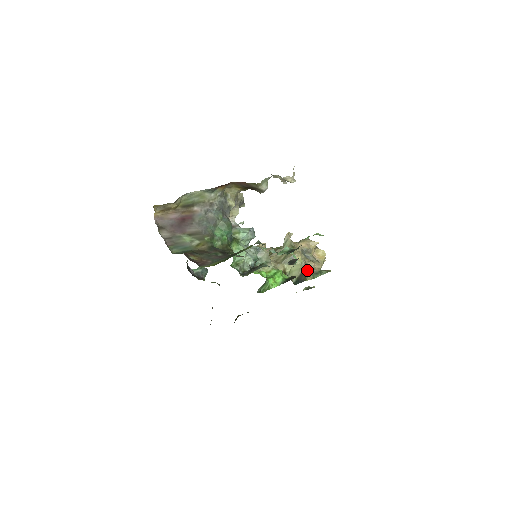
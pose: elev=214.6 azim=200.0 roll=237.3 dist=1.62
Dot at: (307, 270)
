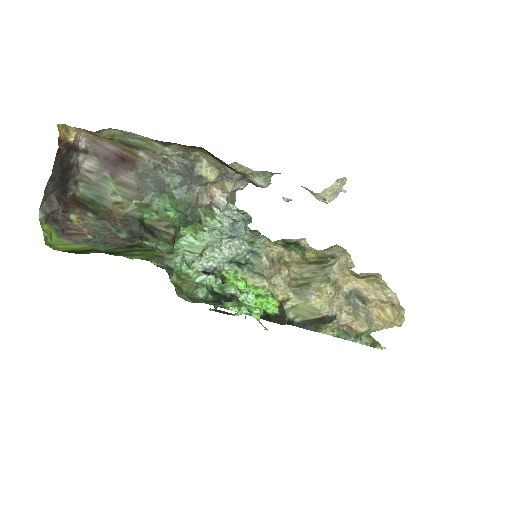
Dot at: (326, 322)
